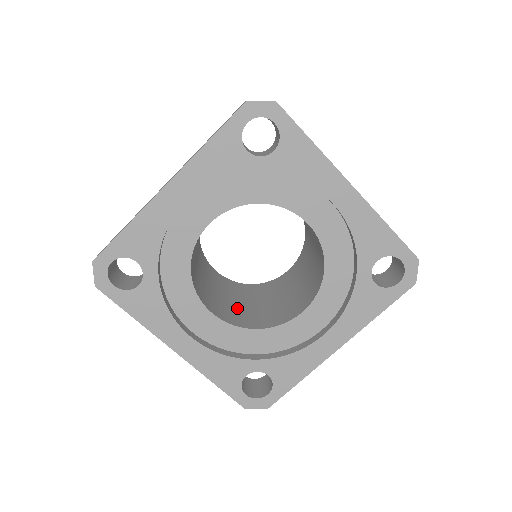
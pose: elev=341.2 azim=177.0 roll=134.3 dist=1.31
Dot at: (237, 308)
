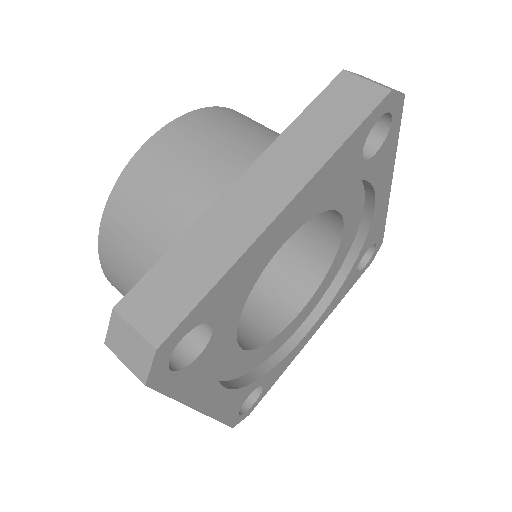
Dot at: occluded
